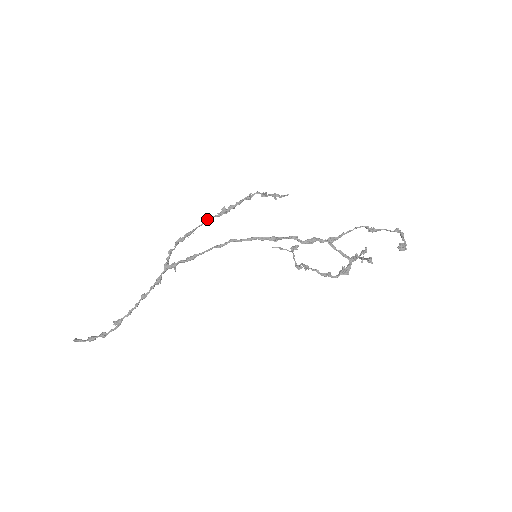
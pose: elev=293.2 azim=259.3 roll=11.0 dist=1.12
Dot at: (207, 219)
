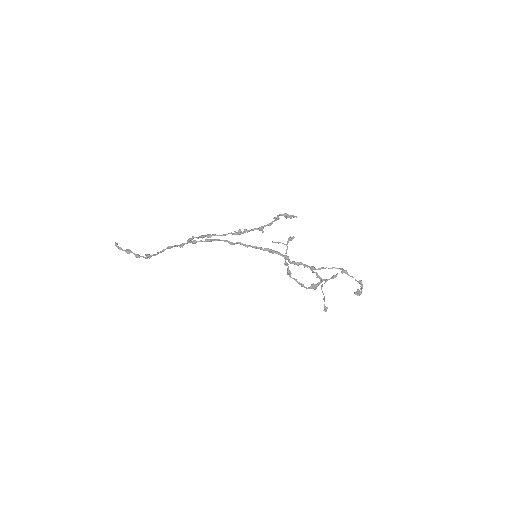
Dot at: (225, 234)
